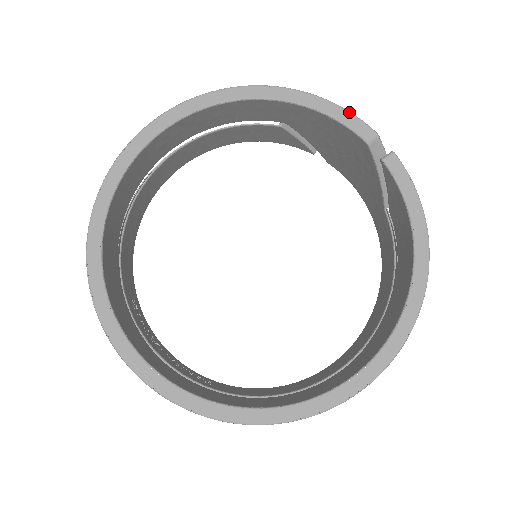
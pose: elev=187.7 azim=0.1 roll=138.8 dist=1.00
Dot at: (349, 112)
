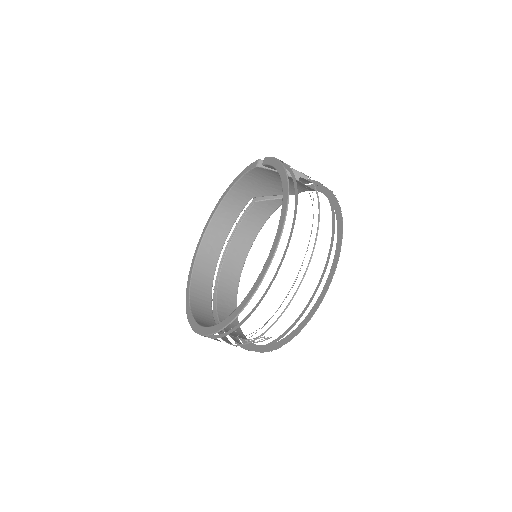
Dot at: (248, 166)
